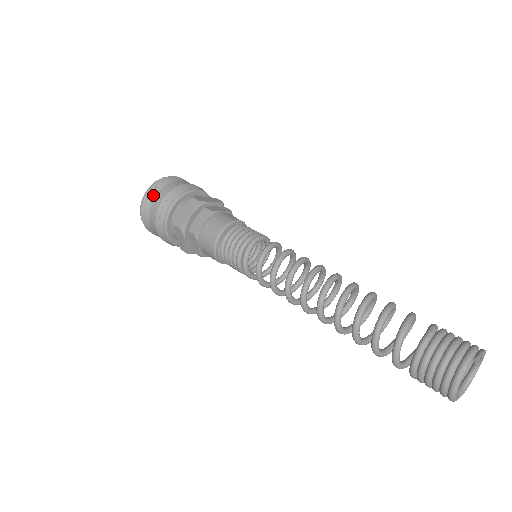
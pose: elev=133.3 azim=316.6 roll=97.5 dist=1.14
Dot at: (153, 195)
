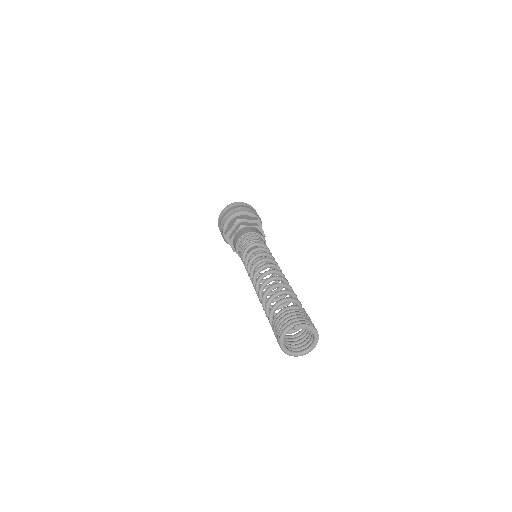
Dot at: (223, 214)
